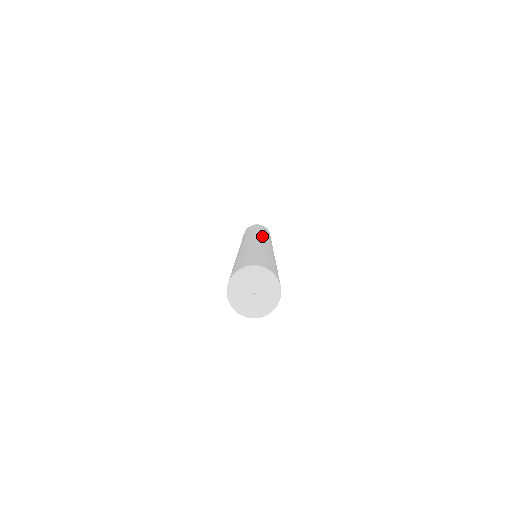
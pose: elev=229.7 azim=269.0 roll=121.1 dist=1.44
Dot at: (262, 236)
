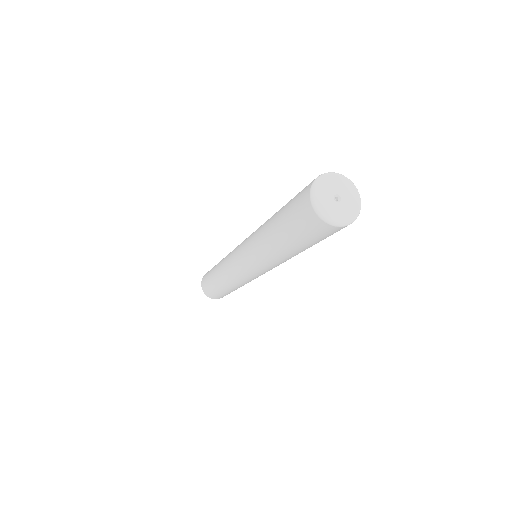
Dot at: occluded
